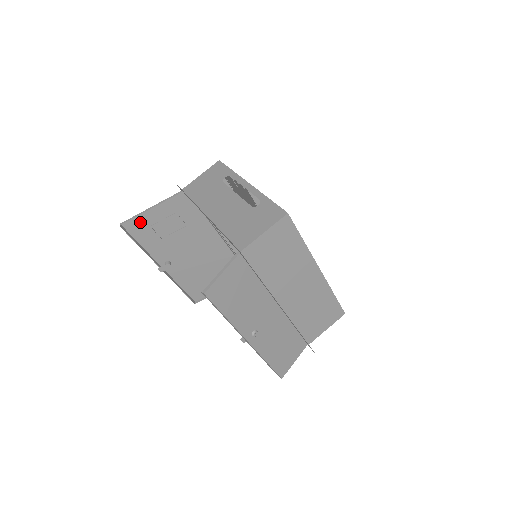
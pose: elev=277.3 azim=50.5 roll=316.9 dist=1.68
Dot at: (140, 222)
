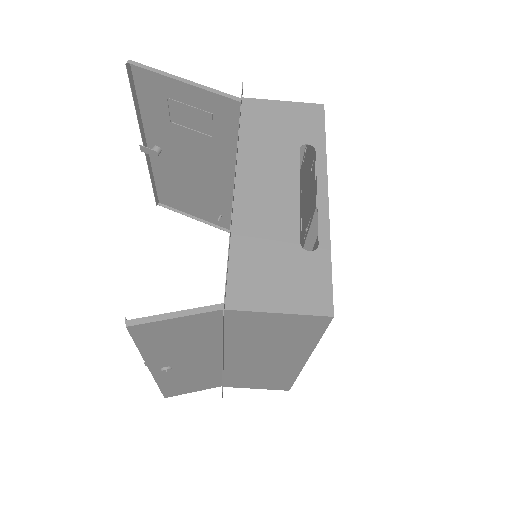
Dot at: (158, 81)
